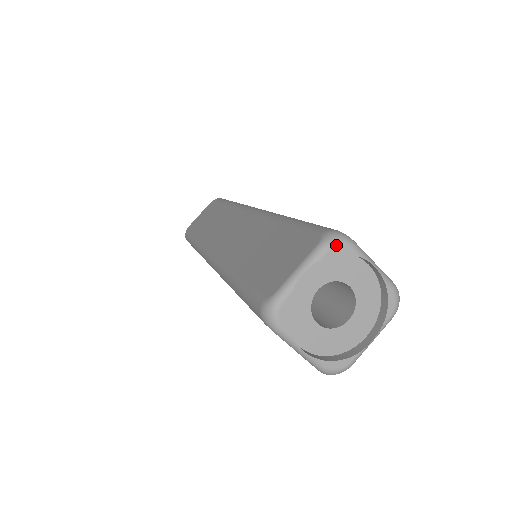
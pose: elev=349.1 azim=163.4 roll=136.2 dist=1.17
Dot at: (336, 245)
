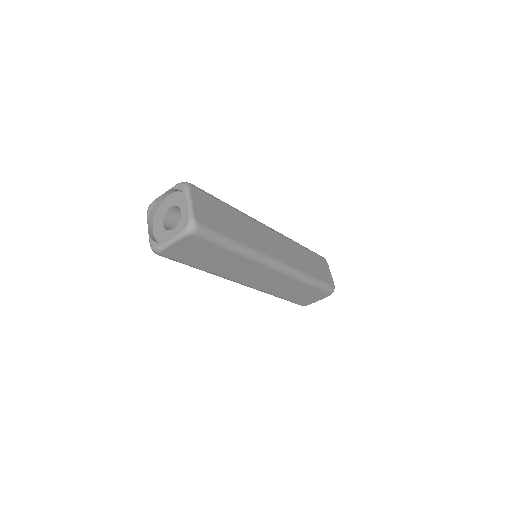
Dot at: (180, 185)
